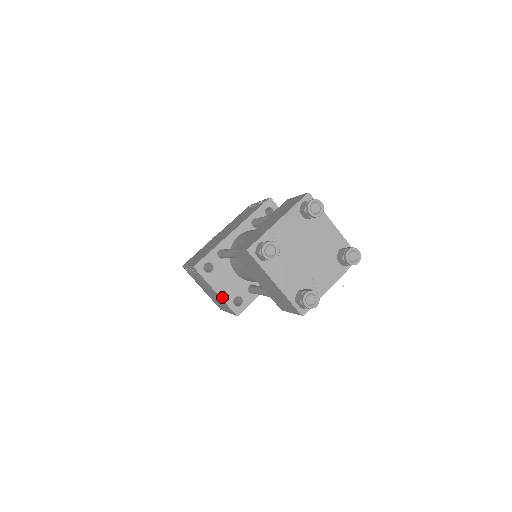
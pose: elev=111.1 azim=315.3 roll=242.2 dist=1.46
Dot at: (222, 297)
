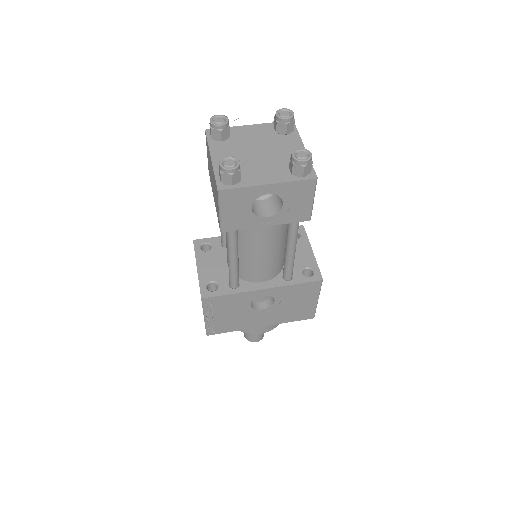
Dot at: (199, 274)
